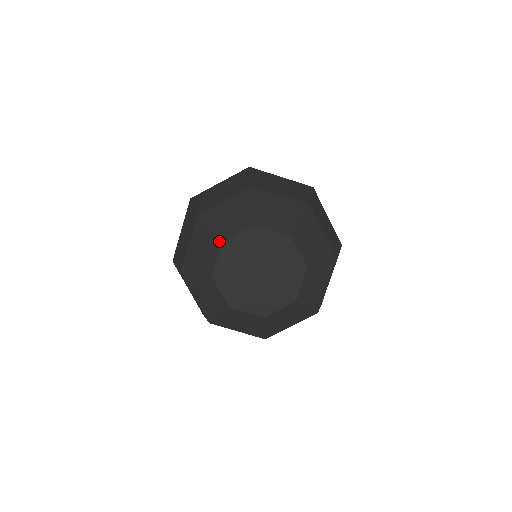
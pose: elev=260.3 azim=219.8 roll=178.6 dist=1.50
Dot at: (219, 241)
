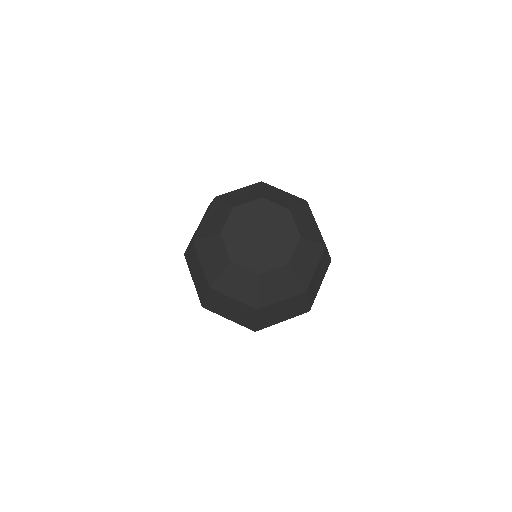
Dot at: (260, 196)
